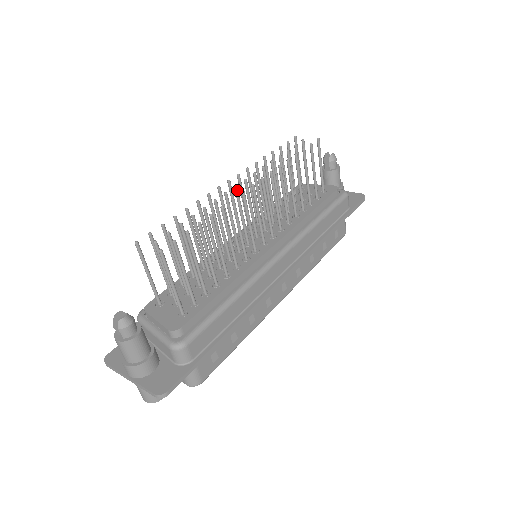
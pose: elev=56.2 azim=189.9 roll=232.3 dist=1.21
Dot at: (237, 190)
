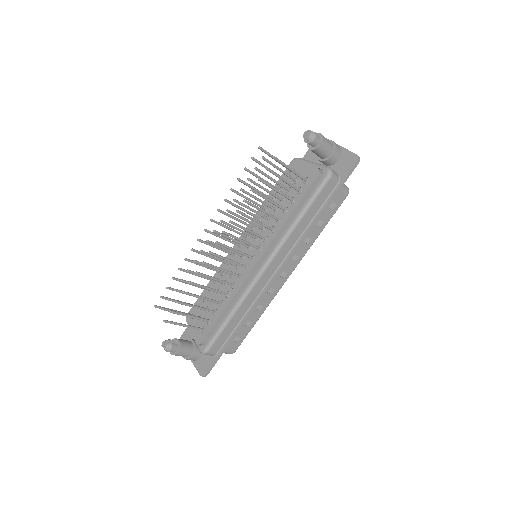
Dot at: (209, 243)
